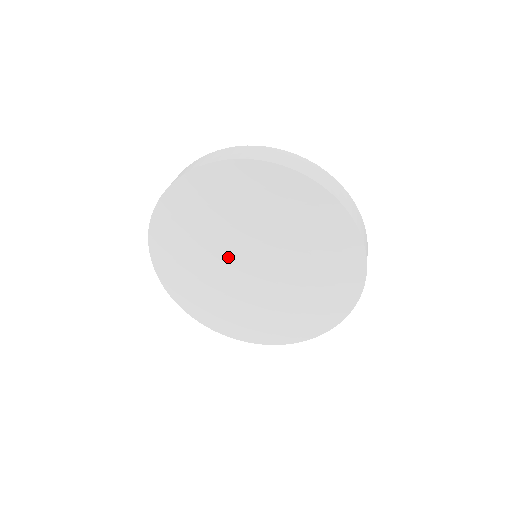
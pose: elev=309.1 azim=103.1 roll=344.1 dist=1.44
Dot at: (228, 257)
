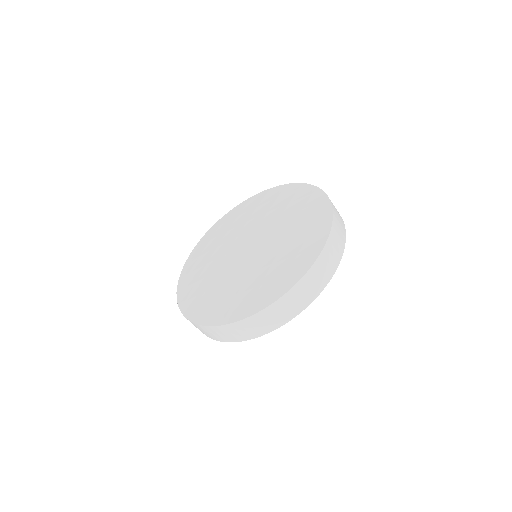
Dot at: (236, 242)
